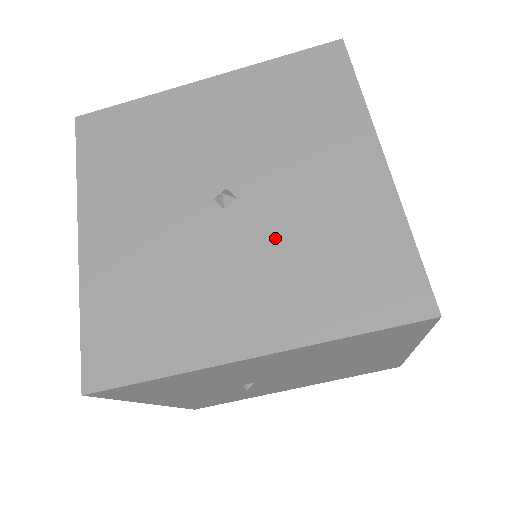
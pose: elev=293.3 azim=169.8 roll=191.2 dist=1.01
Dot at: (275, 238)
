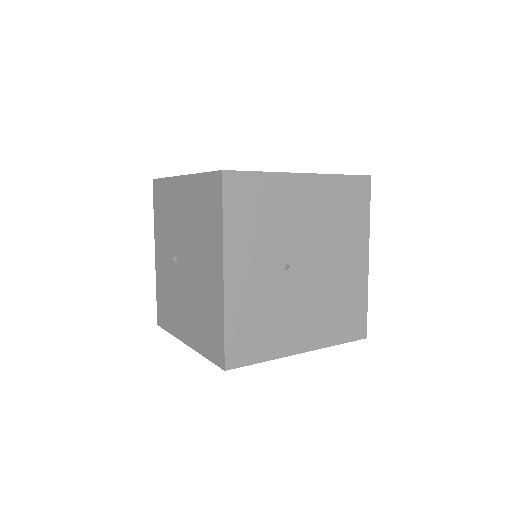
Dot at: occluded
